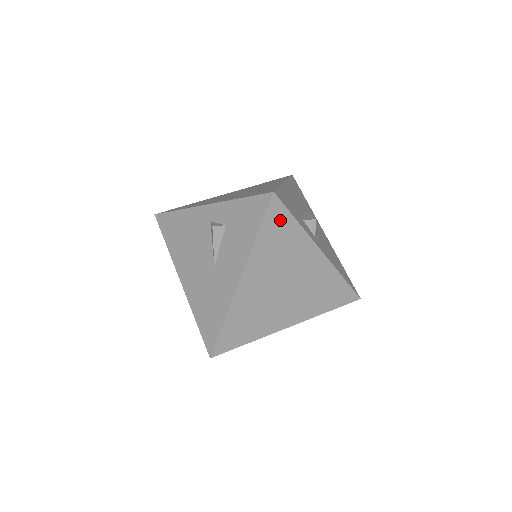
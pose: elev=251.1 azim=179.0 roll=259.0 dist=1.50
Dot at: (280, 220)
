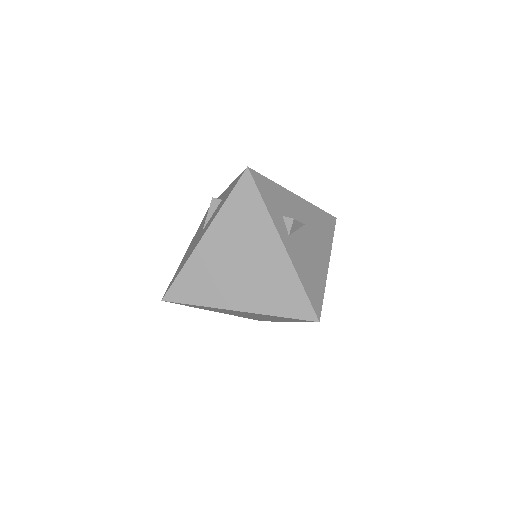
Dot at: (249, 195)
